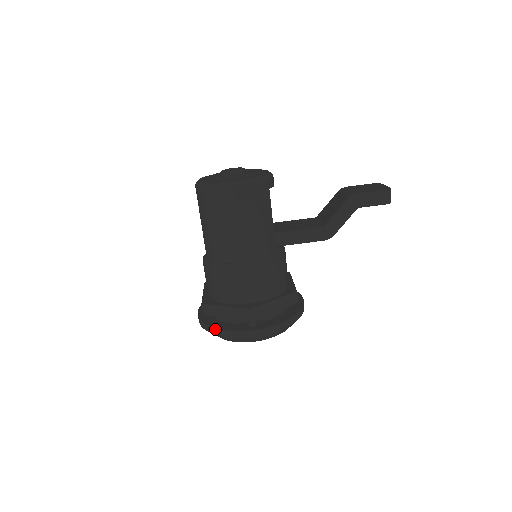
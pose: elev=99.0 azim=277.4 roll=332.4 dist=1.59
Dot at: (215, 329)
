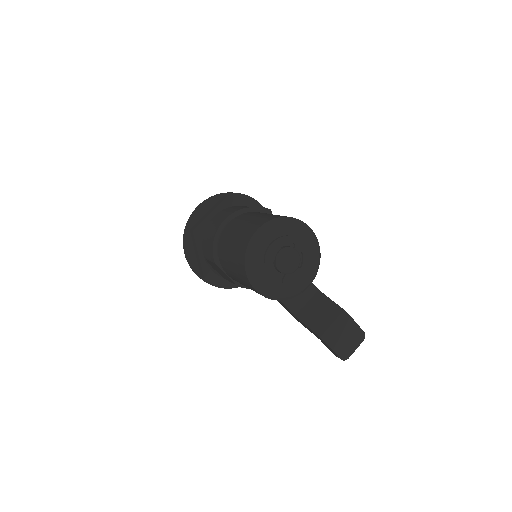
Dot at: (184, 246)
